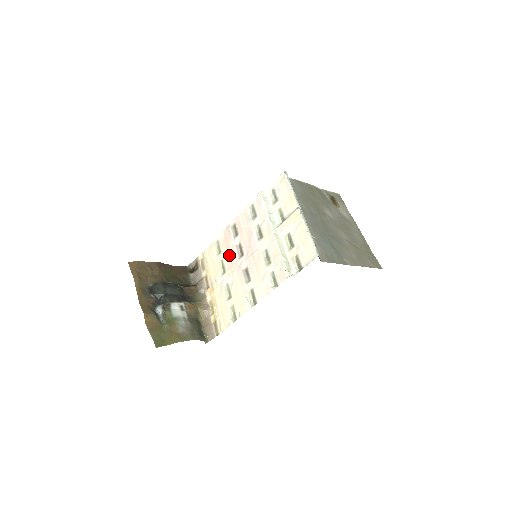
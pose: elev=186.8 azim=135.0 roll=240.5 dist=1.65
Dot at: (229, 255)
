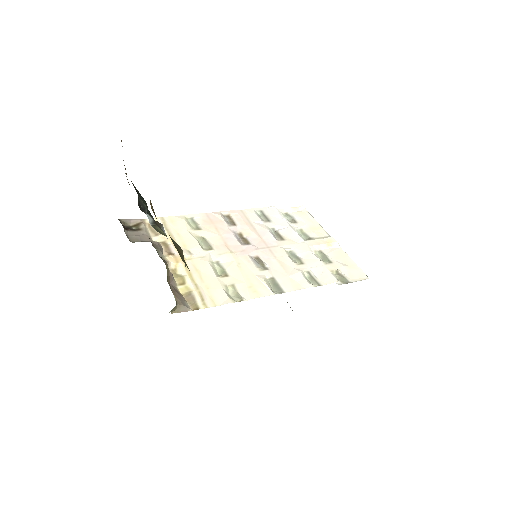
Dot at: (221, 236)
